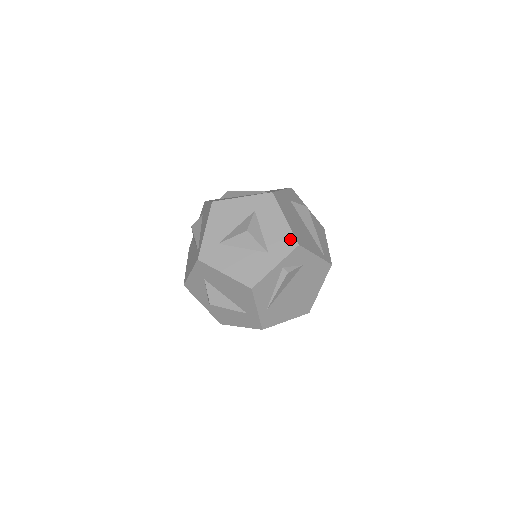
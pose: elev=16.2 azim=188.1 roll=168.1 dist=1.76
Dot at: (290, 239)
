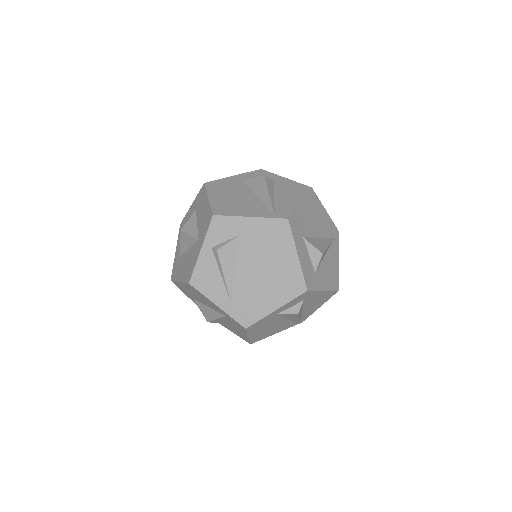
Dot at: (209, 215)
